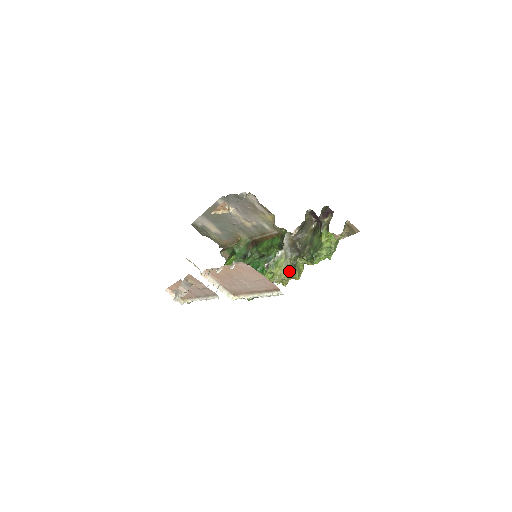
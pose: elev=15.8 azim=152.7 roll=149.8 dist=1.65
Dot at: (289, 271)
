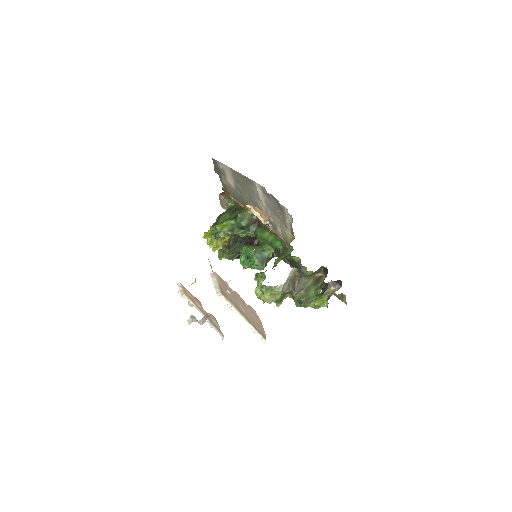
Dot at: (276, 299)
